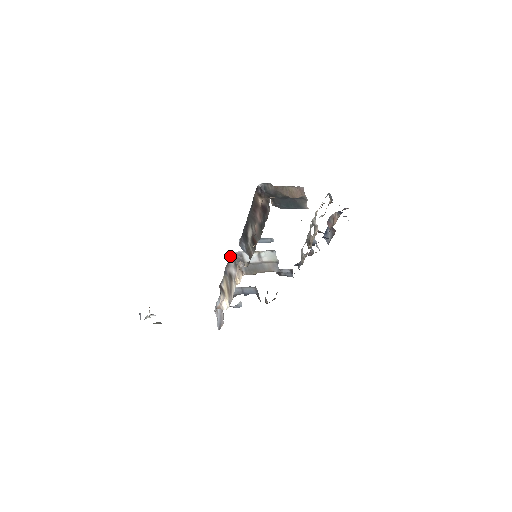
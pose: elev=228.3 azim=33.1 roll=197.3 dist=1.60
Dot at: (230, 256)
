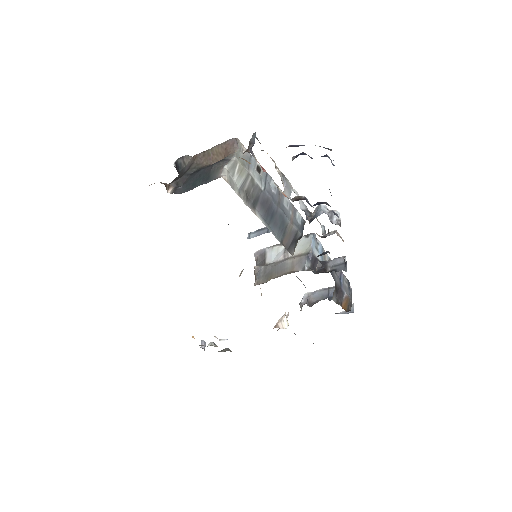
Dot at: occluded
